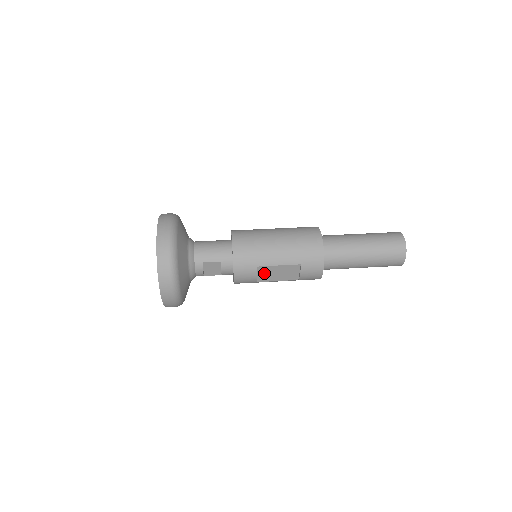
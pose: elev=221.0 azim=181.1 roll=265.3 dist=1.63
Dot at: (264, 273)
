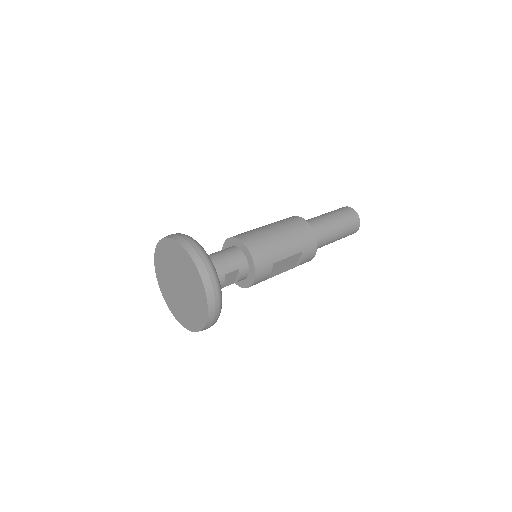
Dot at: (275, 269)
